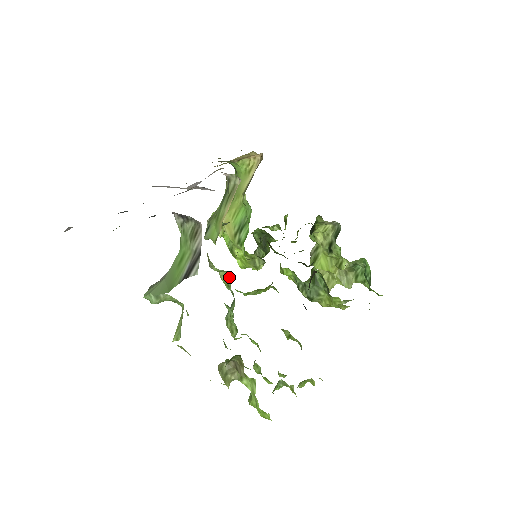
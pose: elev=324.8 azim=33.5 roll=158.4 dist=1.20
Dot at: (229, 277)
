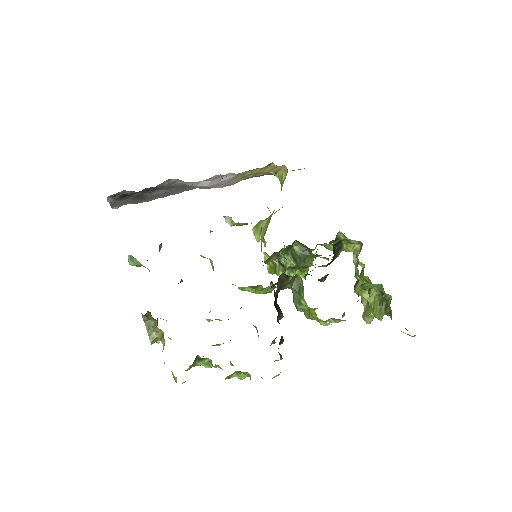
Dot at: occluded
